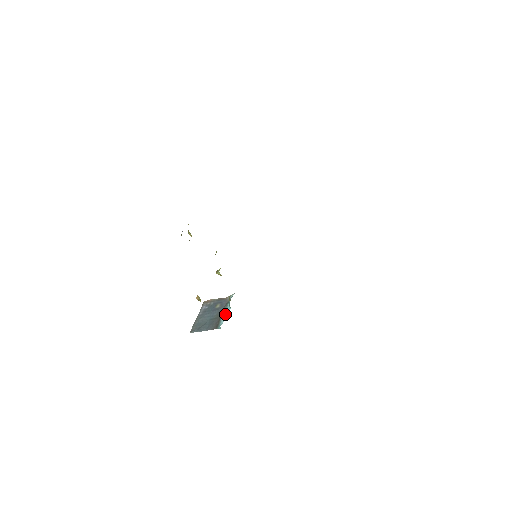
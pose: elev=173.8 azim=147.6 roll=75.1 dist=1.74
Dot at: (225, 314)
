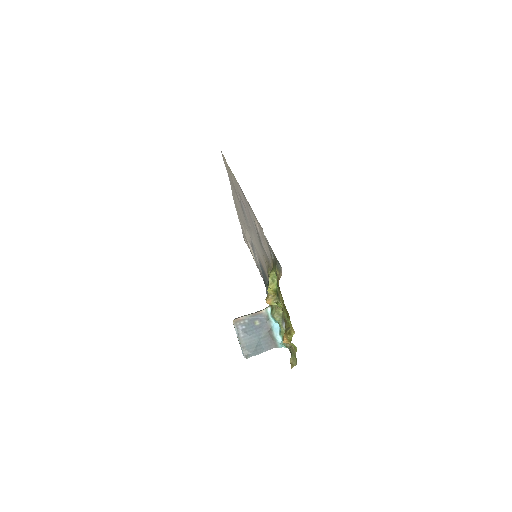
Dot at: (276, 331)
